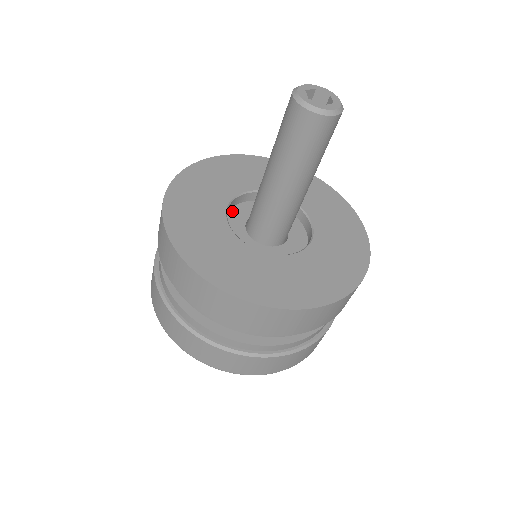
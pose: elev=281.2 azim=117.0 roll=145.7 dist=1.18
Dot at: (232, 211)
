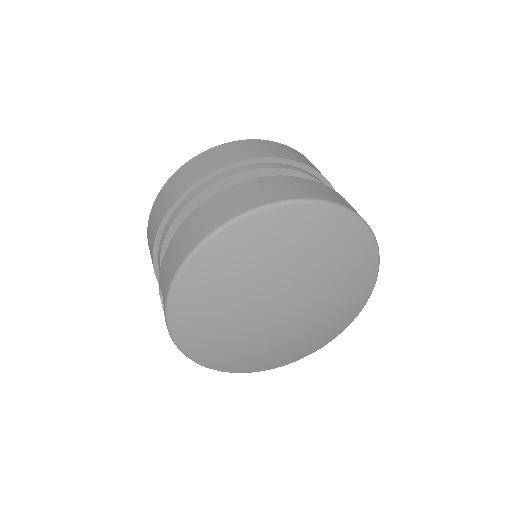
Dot at: occluded
